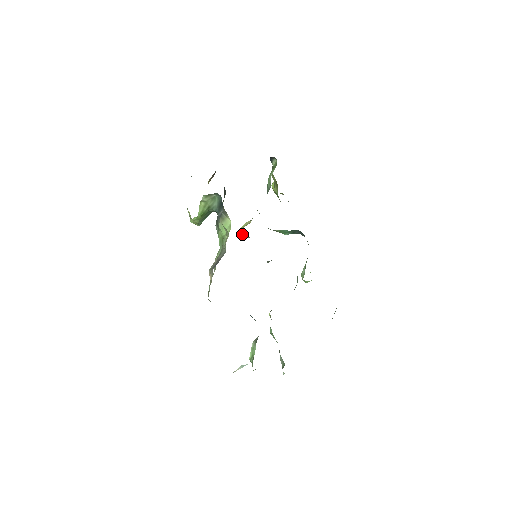
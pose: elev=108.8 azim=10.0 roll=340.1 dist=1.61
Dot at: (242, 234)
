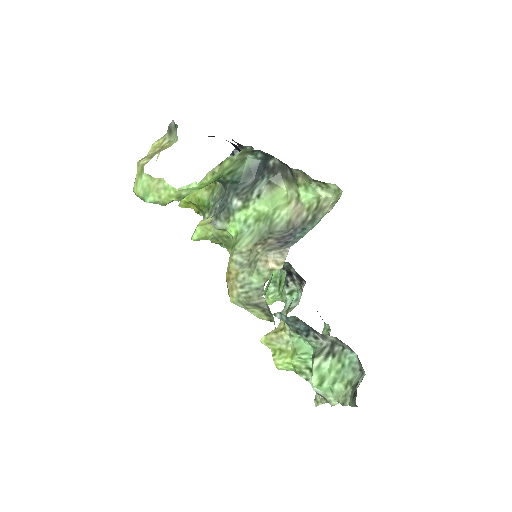
Dot at: (202, 233)
